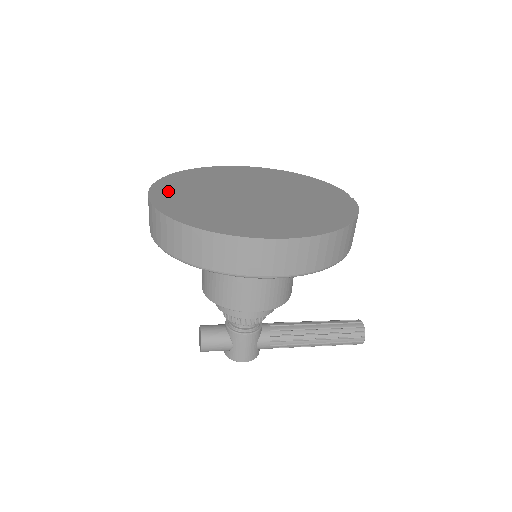
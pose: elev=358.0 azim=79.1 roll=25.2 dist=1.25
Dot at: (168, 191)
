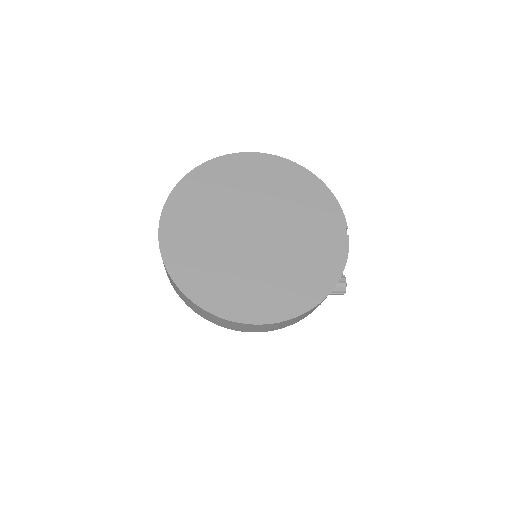
Dot at: (176, 226)
